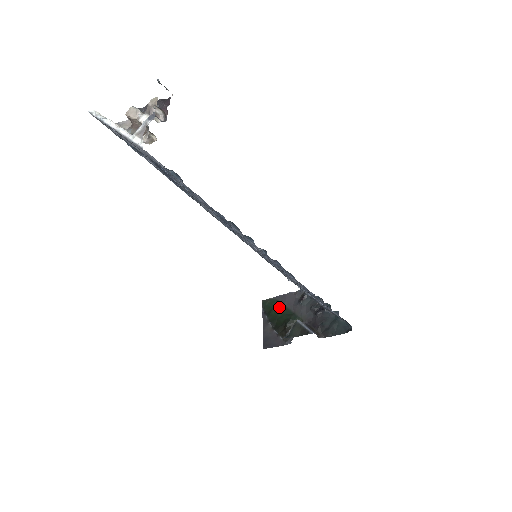
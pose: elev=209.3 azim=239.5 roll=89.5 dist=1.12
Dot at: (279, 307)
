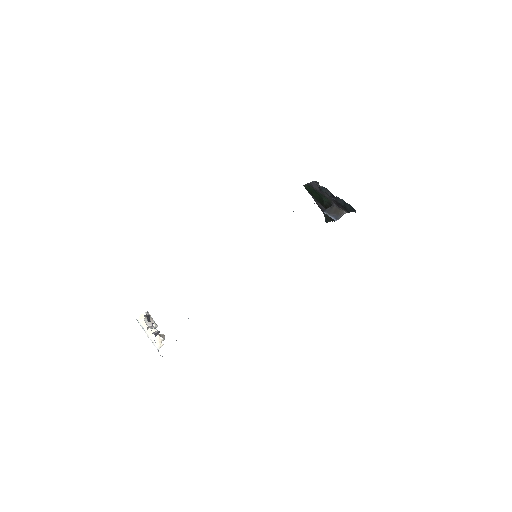
Dot at: (314, 191)
